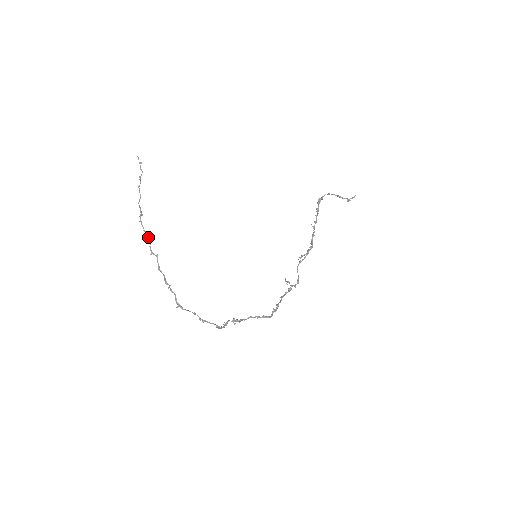
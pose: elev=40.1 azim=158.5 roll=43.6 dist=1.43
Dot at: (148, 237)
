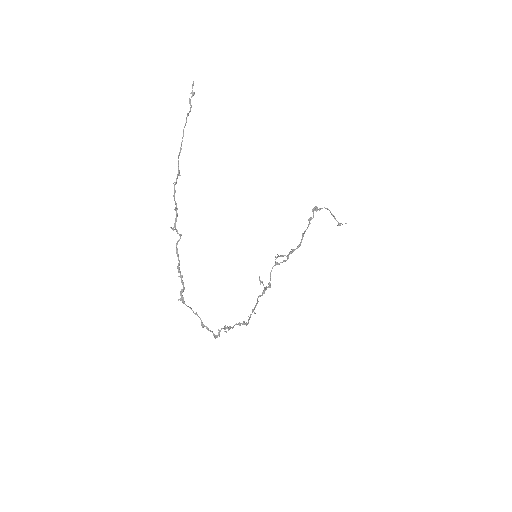
Dot at: (176, 206)
